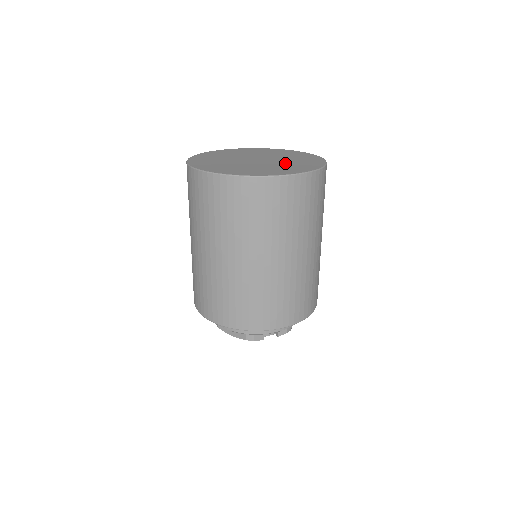
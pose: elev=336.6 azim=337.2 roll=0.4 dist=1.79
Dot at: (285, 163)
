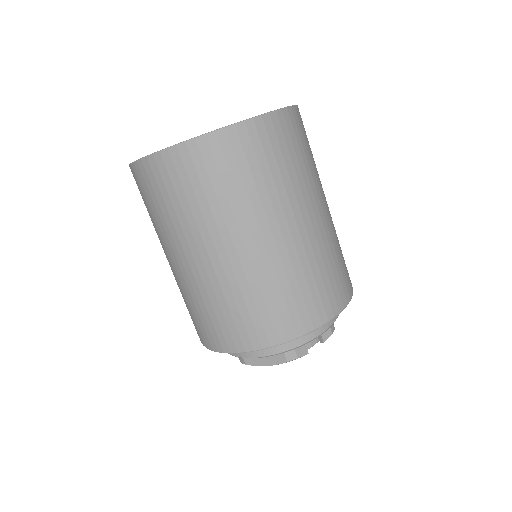
Dot at: occluded
